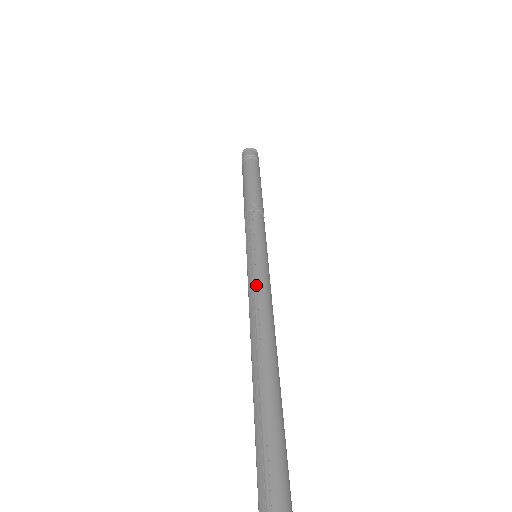
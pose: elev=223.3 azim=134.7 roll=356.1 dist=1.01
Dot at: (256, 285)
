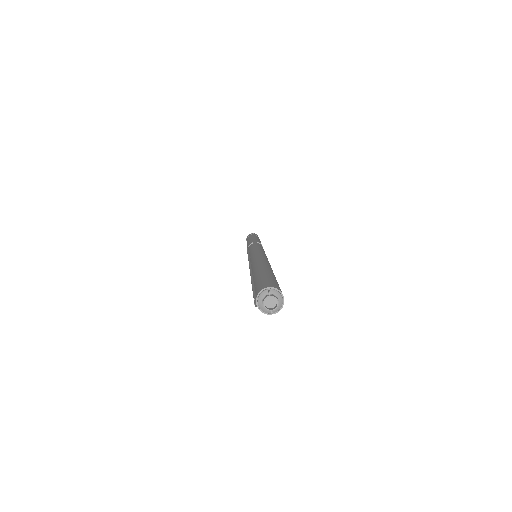
Dot at: (250, 258)
